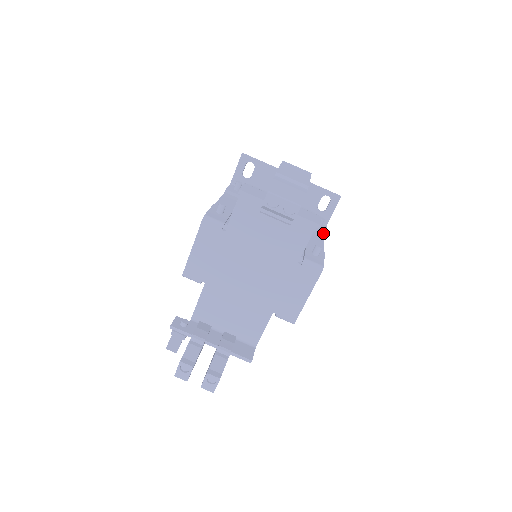
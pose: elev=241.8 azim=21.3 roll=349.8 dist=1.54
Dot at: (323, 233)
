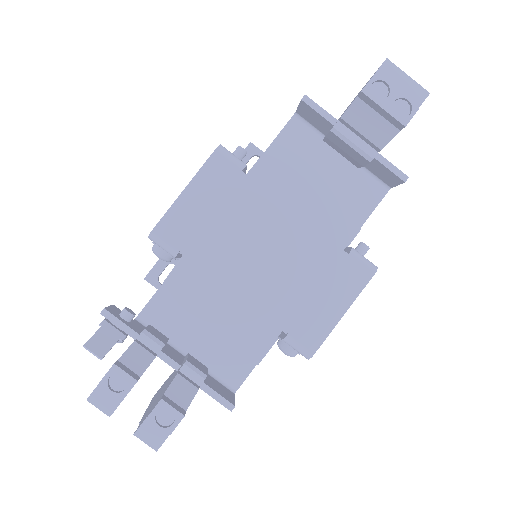
Dot at: occluded
